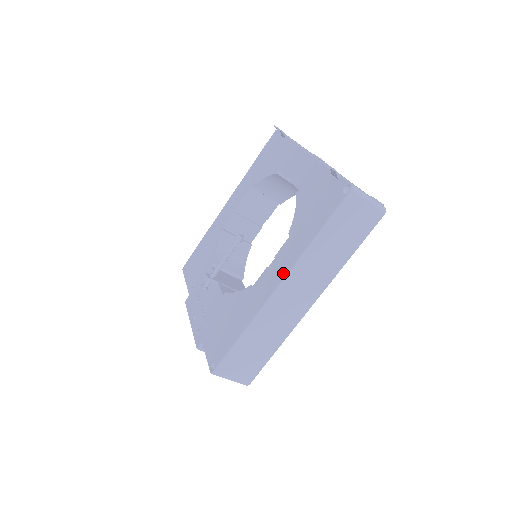
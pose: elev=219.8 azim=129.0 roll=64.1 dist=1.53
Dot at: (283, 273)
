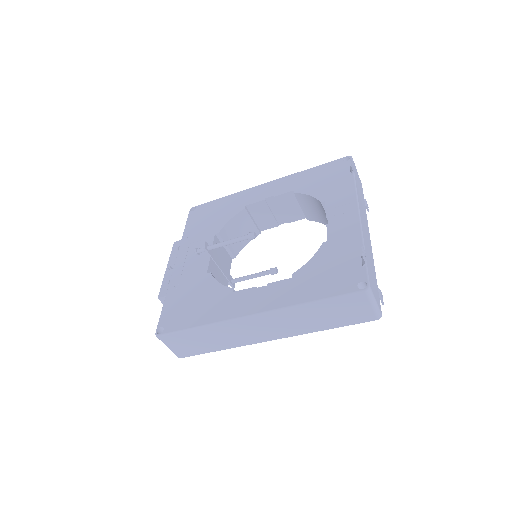
Dot at: (265, 307)
